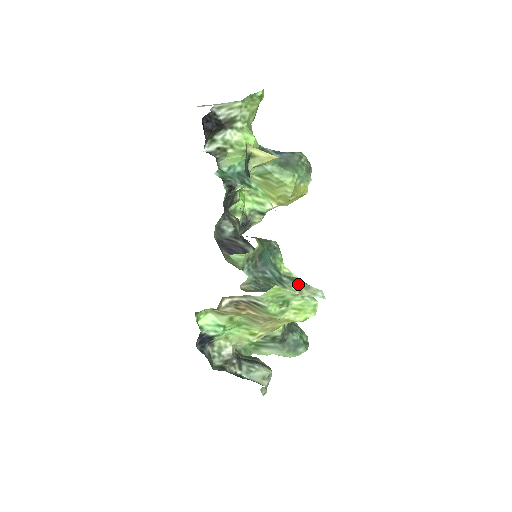
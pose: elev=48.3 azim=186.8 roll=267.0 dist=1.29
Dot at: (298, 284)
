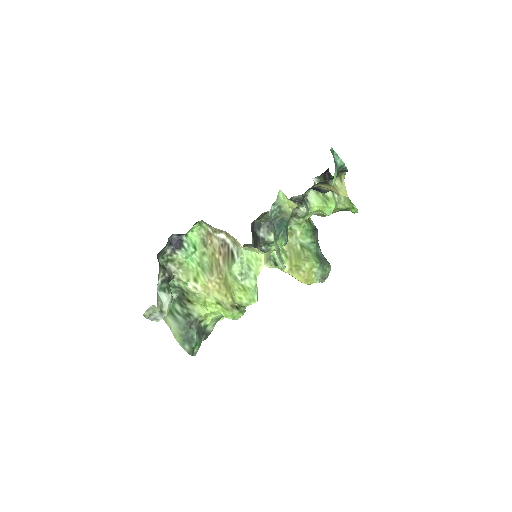
Dot at: occluded
